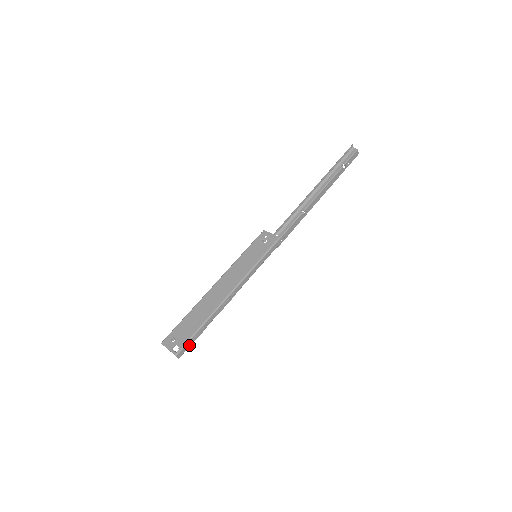
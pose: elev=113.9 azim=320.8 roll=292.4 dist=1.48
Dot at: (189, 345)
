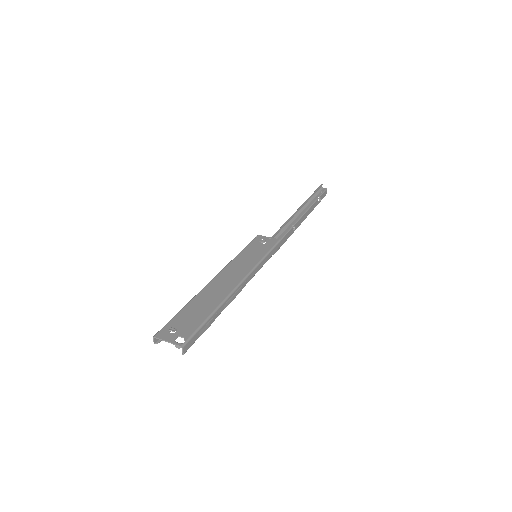
Dot at: (196, 338)
